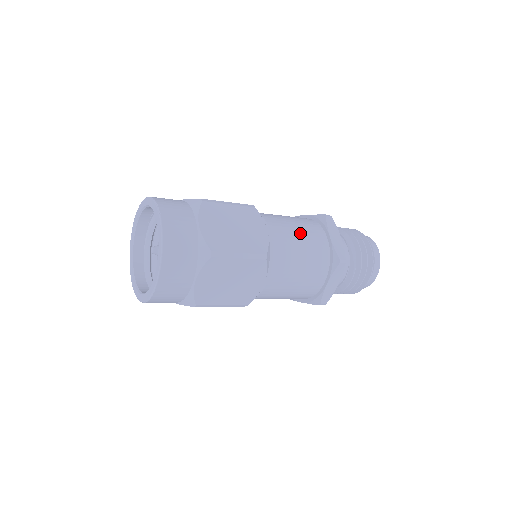
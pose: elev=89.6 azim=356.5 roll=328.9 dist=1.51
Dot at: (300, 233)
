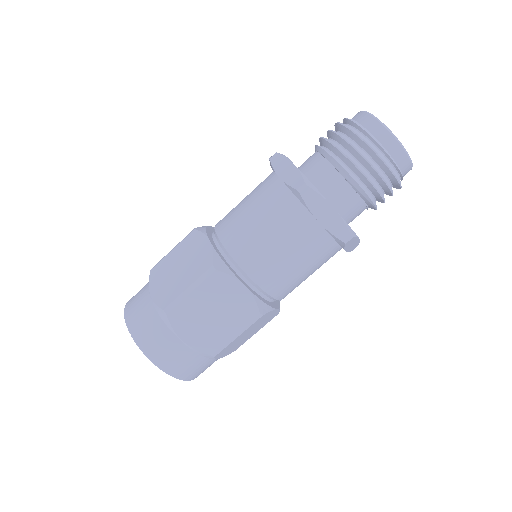
Dot at: (281, 246)
